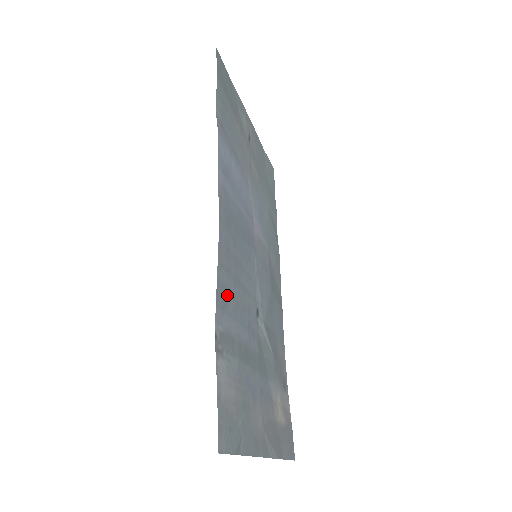
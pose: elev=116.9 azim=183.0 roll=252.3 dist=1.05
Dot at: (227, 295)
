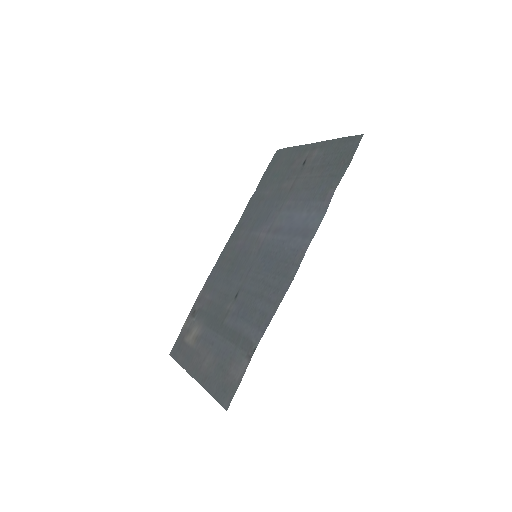
Dot at: (261, 315)
